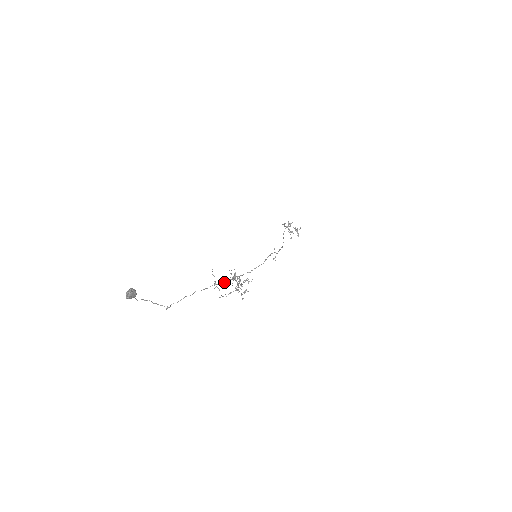
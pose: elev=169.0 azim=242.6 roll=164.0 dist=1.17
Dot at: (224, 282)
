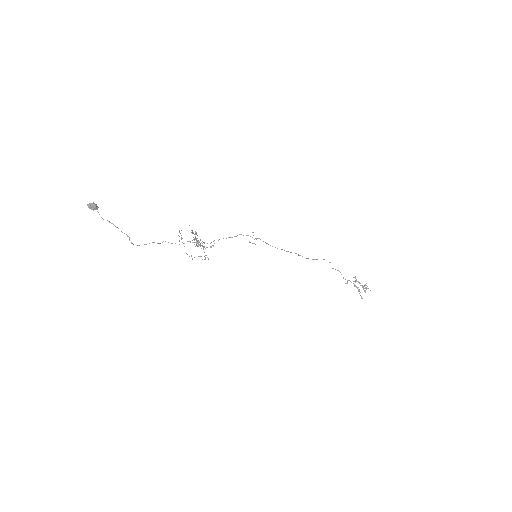
Dot at: (190, 242)
